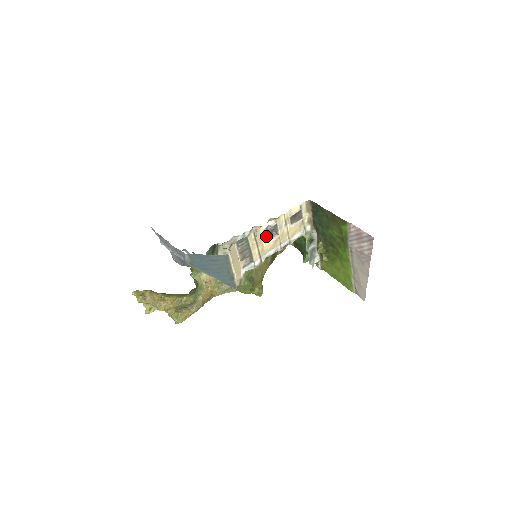
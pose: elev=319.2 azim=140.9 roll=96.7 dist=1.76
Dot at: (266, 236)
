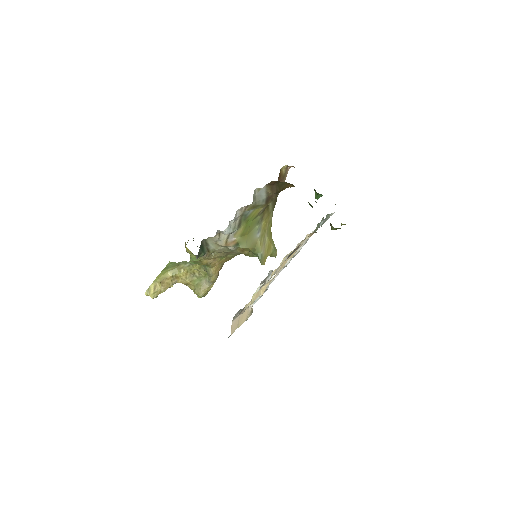
Dot at: (262, 285)
